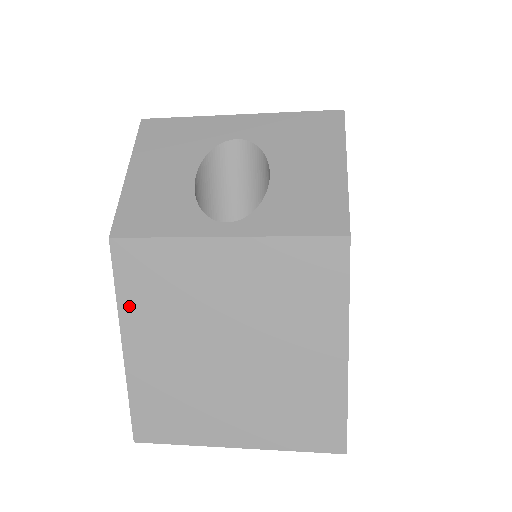
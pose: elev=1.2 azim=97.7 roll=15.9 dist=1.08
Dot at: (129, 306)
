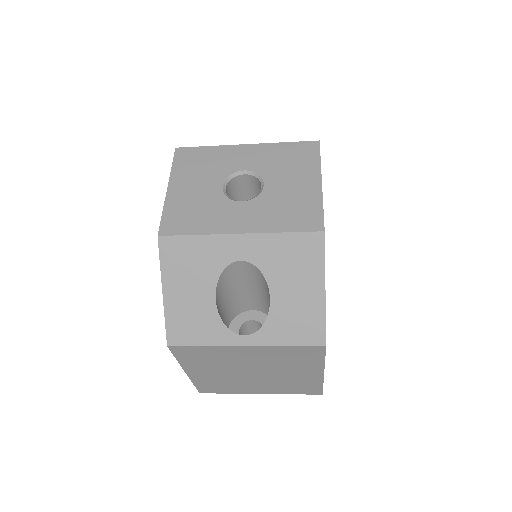
Dot at: (187, 363)
